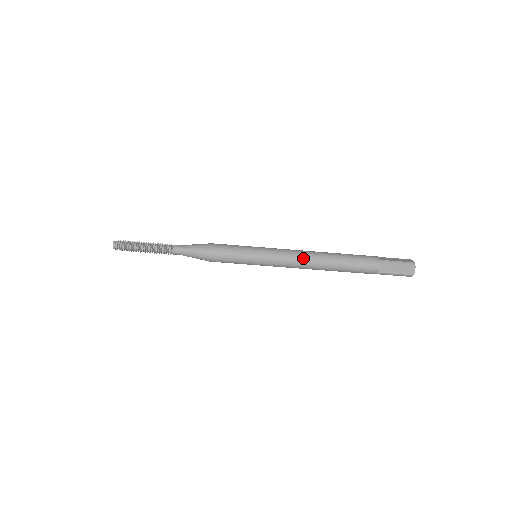
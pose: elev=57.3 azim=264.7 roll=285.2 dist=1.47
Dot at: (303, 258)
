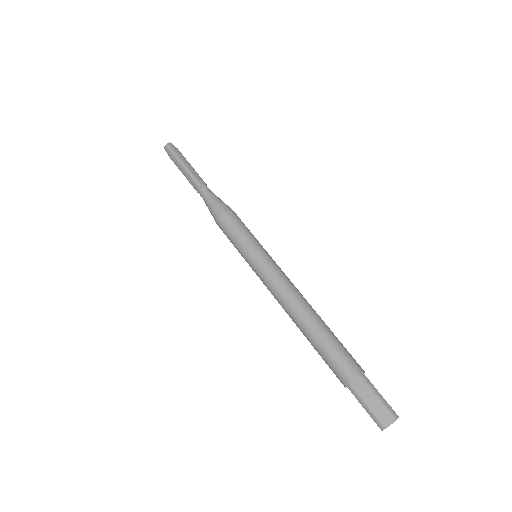
Dot at: occluded
